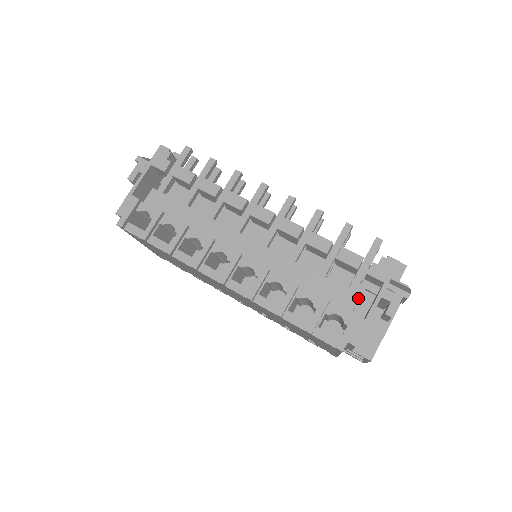
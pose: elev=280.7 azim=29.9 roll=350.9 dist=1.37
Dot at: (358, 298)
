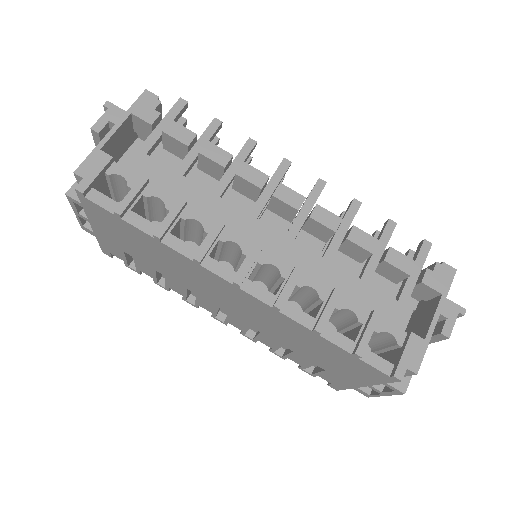
Dot at: (411, 312)
